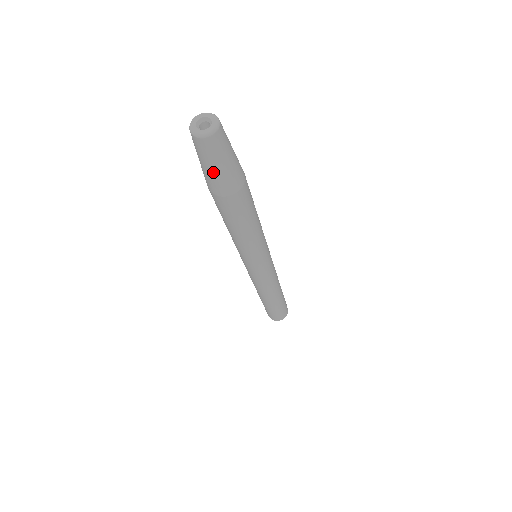
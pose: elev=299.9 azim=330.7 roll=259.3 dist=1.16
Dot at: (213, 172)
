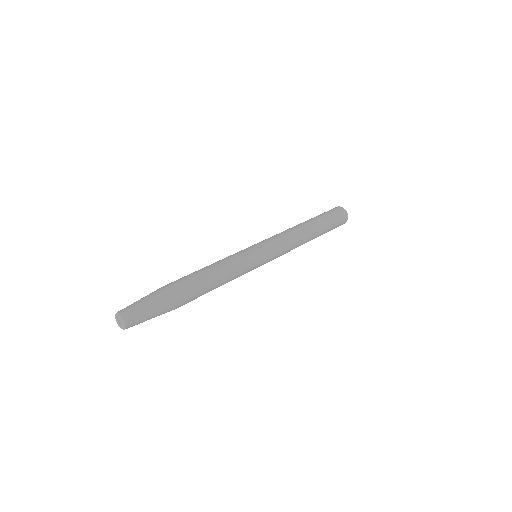
Dot at: occluded
